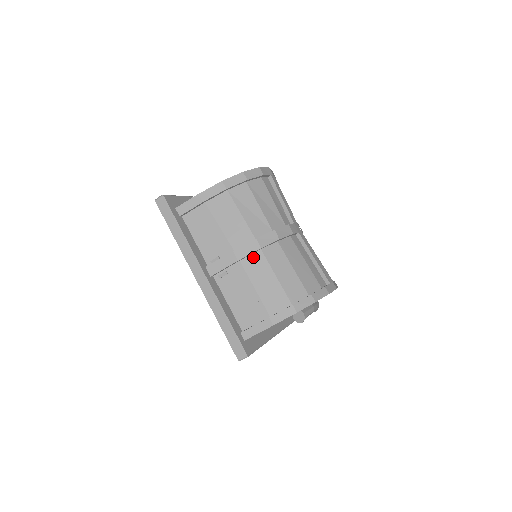
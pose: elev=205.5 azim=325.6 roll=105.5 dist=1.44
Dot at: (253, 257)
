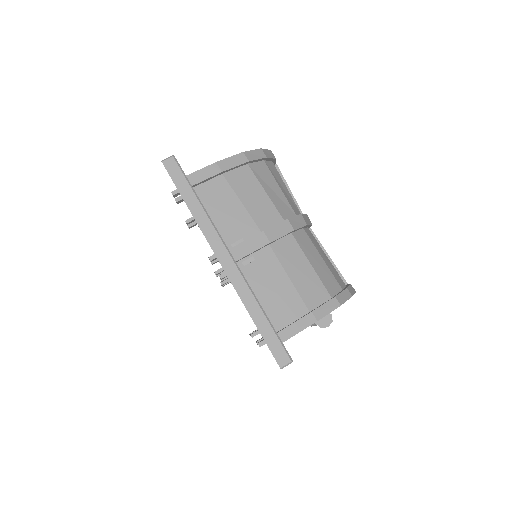
Dot at: (284, 241)
